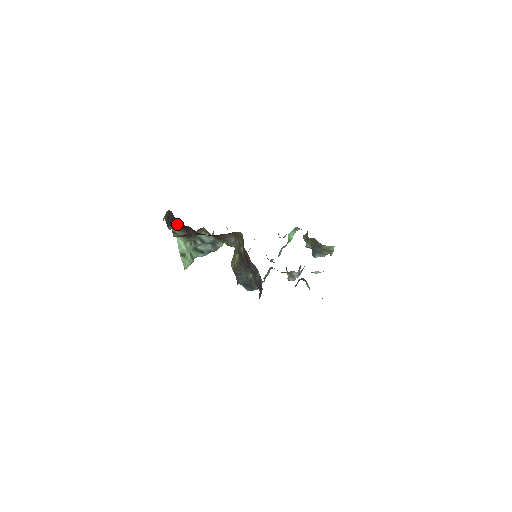
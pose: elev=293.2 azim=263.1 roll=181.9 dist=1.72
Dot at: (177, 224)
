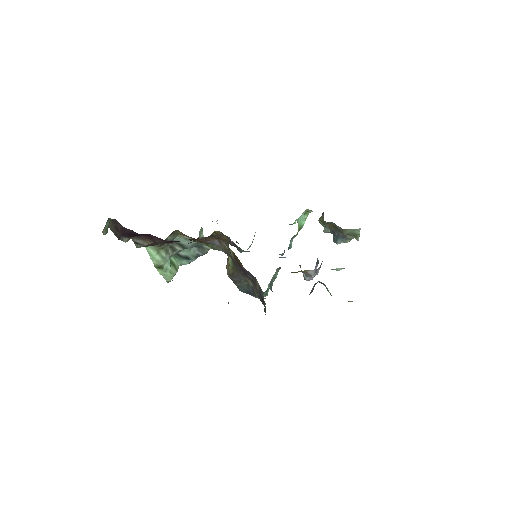
Dot at: (131, 234)
